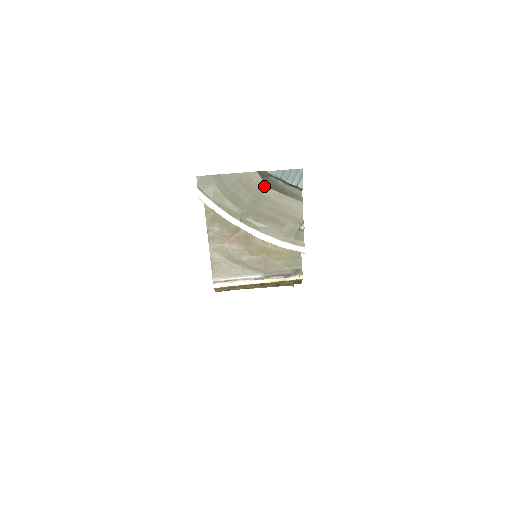
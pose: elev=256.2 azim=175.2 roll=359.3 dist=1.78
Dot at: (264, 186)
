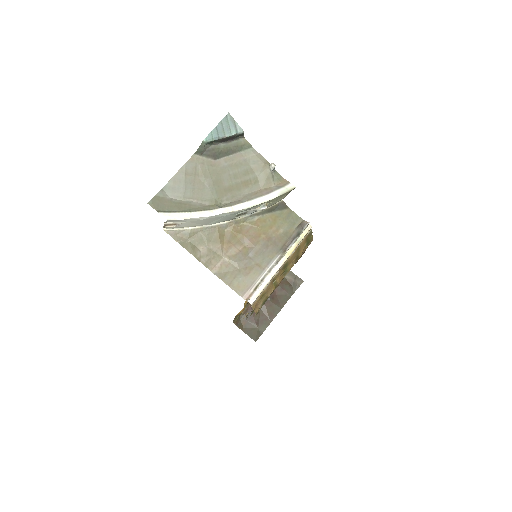
Dot at: (211, 161)
